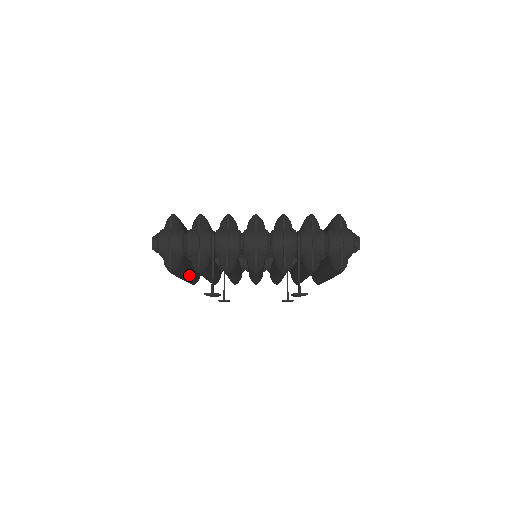
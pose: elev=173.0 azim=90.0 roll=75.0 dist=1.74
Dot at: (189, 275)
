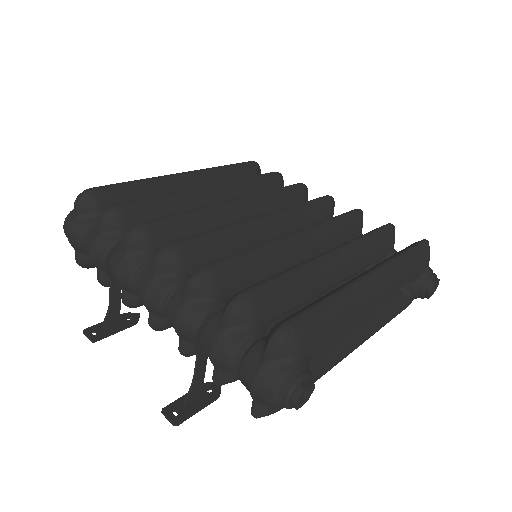
Dot at: occluded
